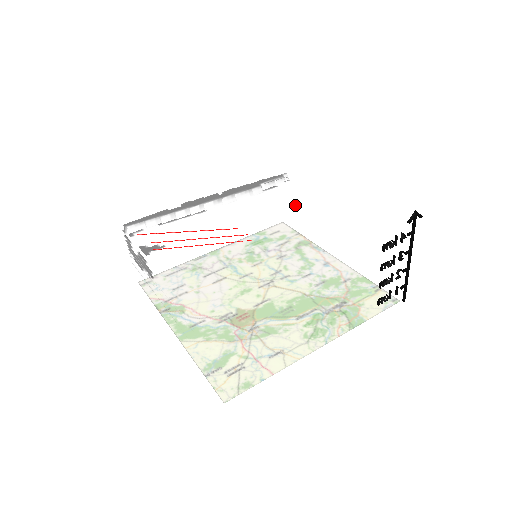
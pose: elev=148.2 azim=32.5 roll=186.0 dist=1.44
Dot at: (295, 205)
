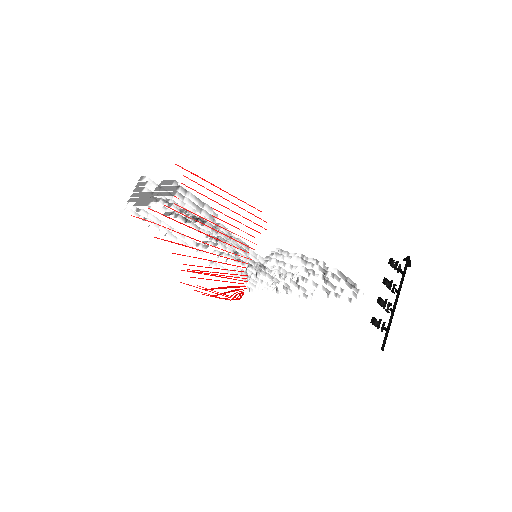
Dot at: occluded
